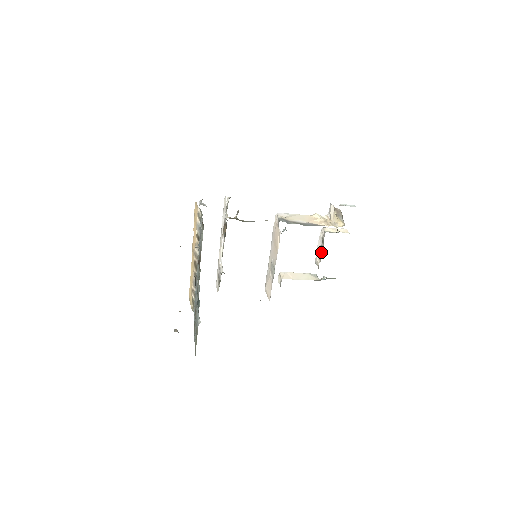
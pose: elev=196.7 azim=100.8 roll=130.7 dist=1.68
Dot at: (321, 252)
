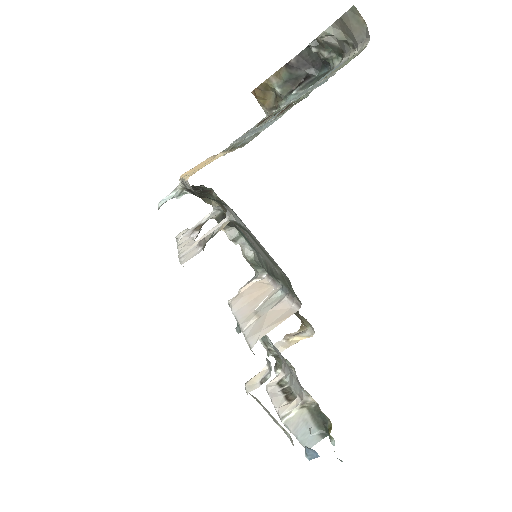
Dot at: (288, 393)
